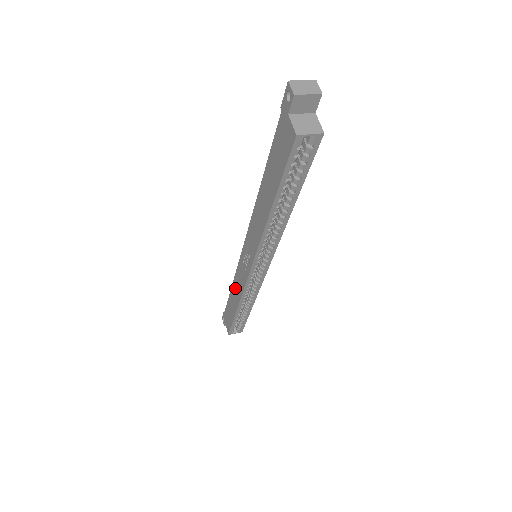
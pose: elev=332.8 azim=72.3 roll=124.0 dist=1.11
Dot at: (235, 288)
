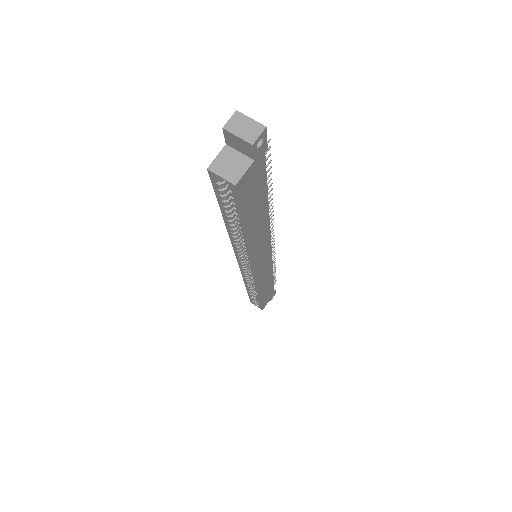
Dot at: occluded
